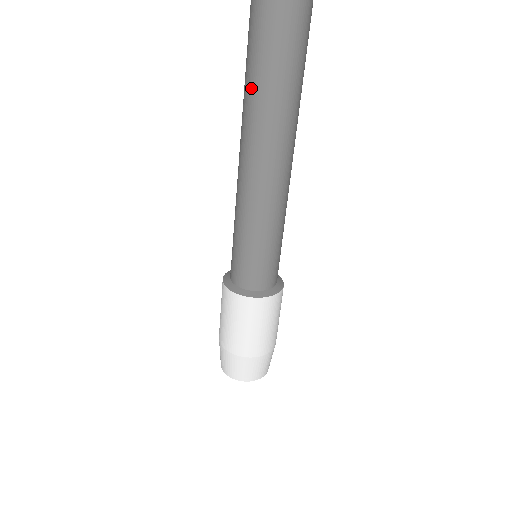
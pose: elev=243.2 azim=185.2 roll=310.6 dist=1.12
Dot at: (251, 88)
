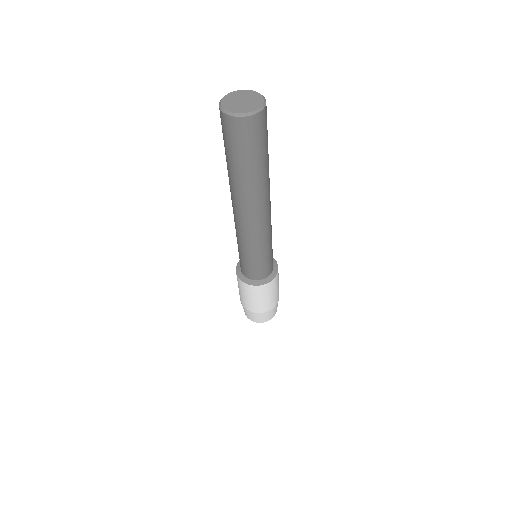
Dot at: (245, 183)
